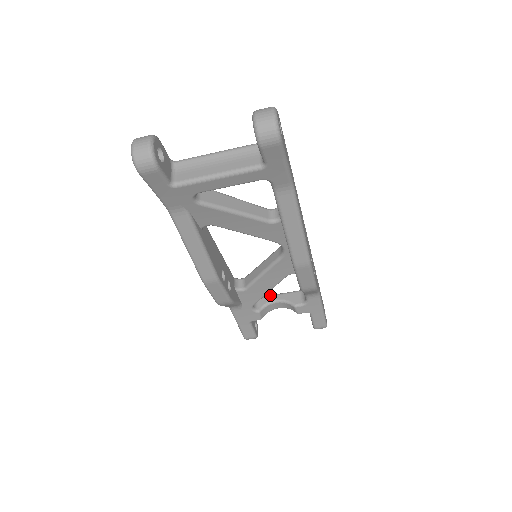
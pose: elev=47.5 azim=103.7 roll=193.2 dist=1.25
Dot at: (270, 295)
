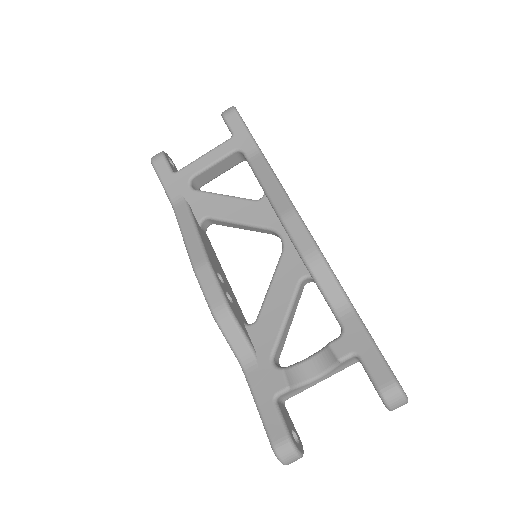
Dot at: occluded
